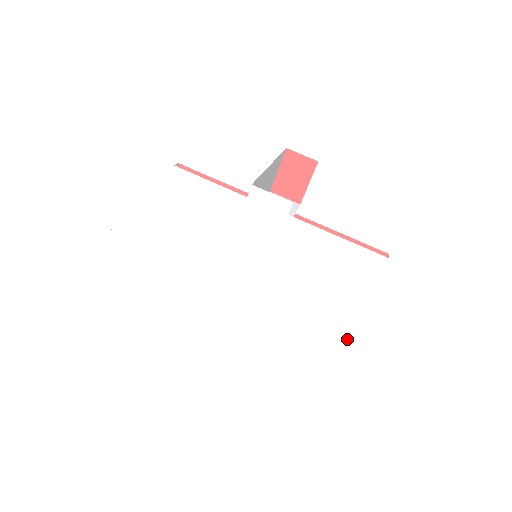
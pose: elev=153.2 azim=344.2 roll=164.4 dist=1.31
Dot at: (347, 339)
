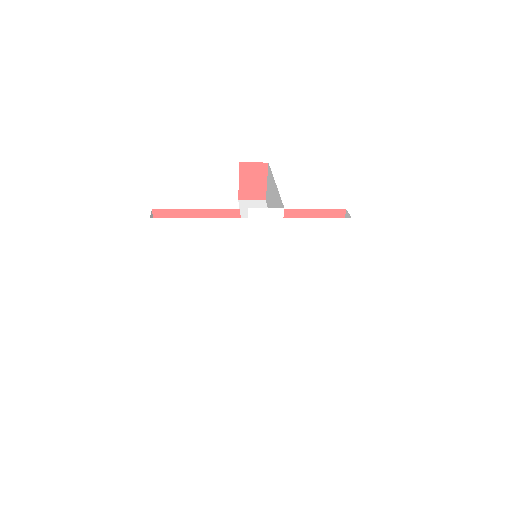
Dot at: (354, 286)
